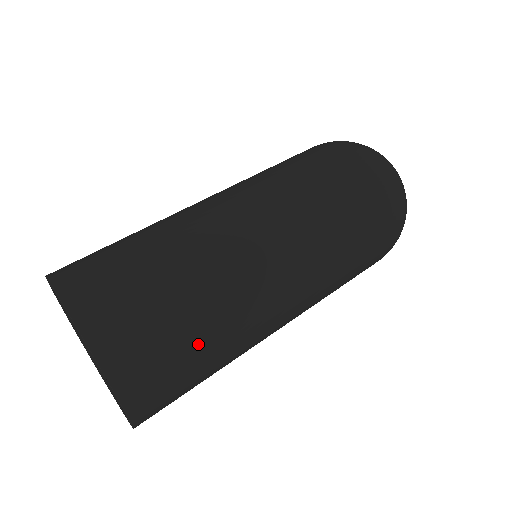
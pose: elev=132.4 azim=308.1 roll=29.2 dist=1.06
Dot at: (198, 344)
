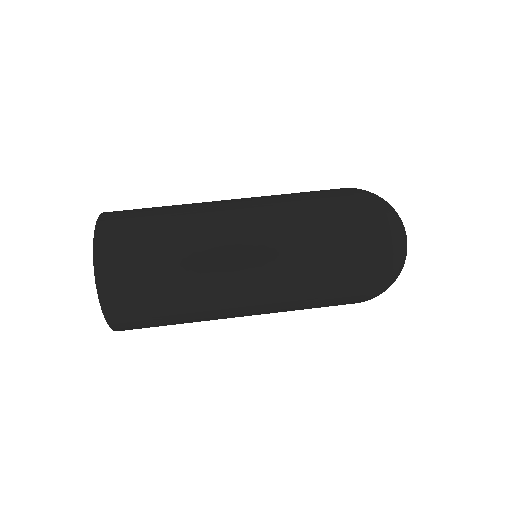
Dot at: (162, 288)
